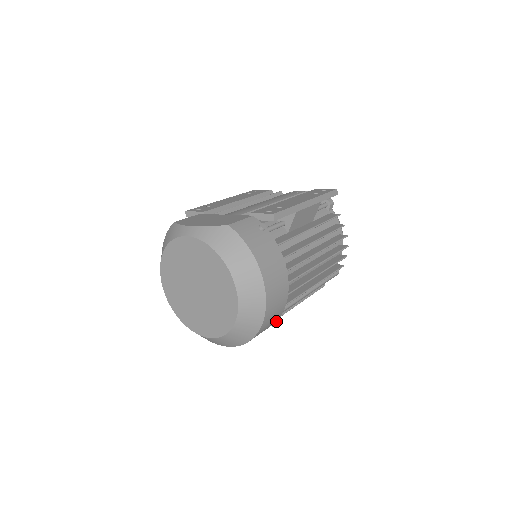
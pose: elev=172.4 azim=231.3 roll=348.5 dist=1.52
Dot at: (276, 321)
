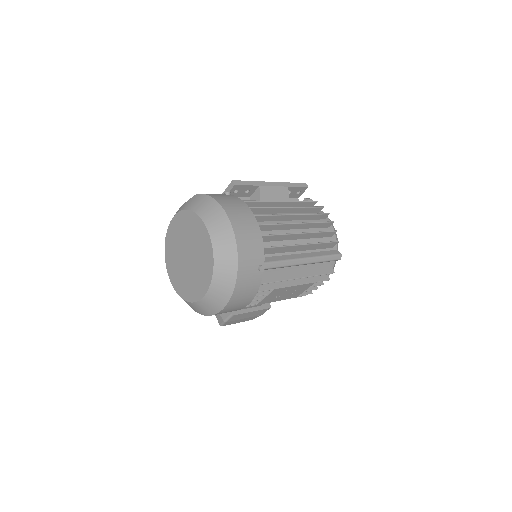
Dot at: (262, 265)
